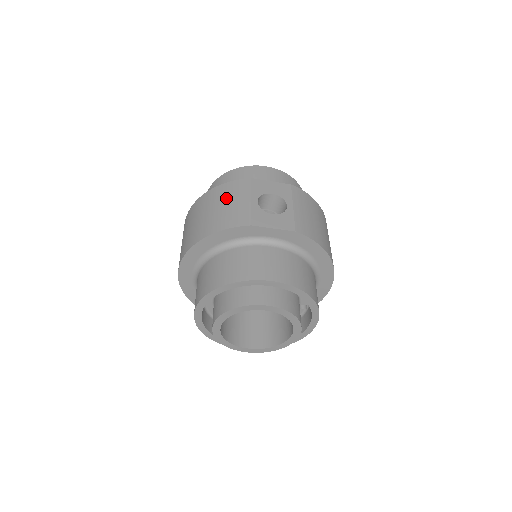
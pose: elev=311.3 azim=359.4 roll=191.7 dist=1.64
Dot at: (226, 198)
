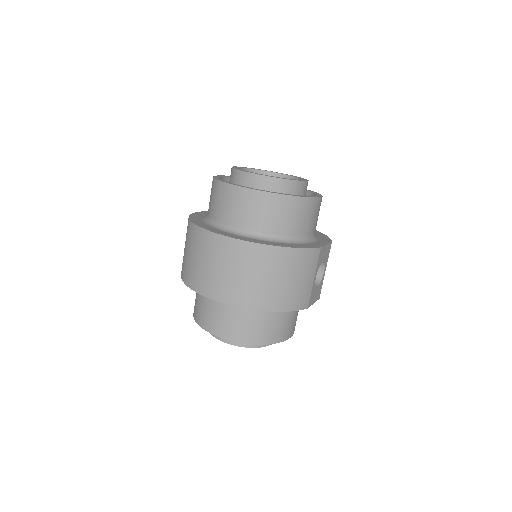
Dot at: (300, 272)
